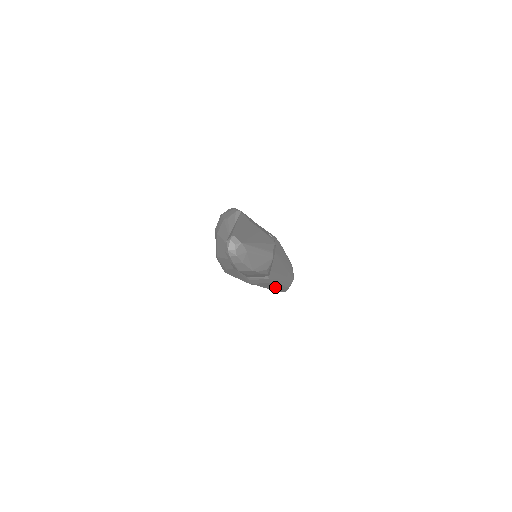
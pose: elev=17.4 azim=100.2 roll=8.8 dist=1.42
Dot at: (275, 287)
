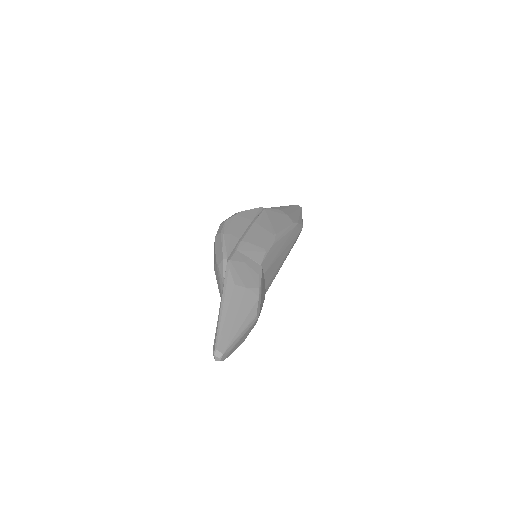
Dot at: occluded
